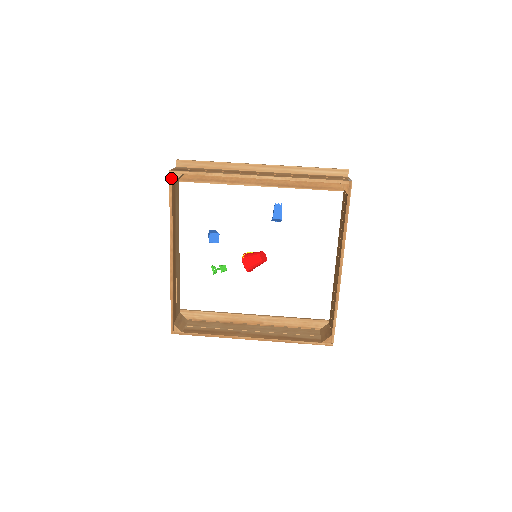
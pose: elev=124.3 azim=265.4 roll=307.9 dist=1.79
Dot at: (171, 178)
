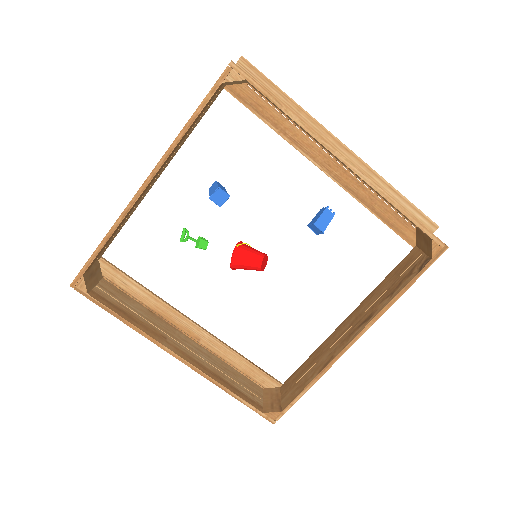
Dot at: (226, 73)
